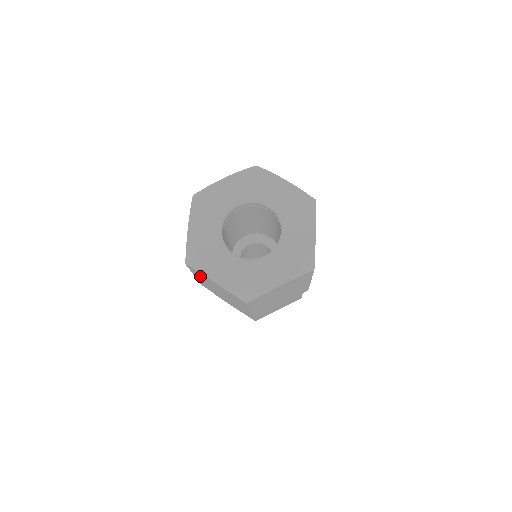
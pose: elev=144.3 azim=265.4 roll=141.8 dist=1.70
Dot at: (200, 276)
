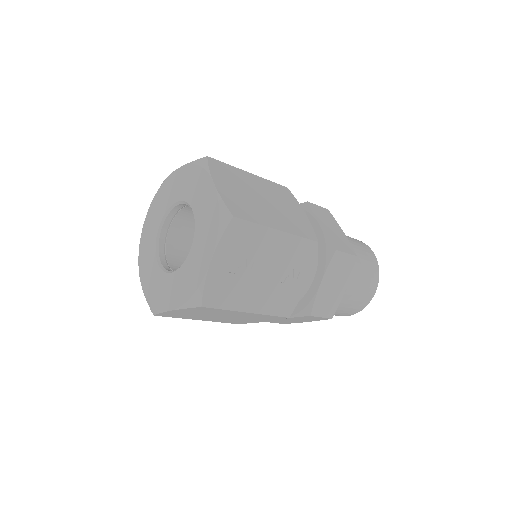
Dot at: occluded
